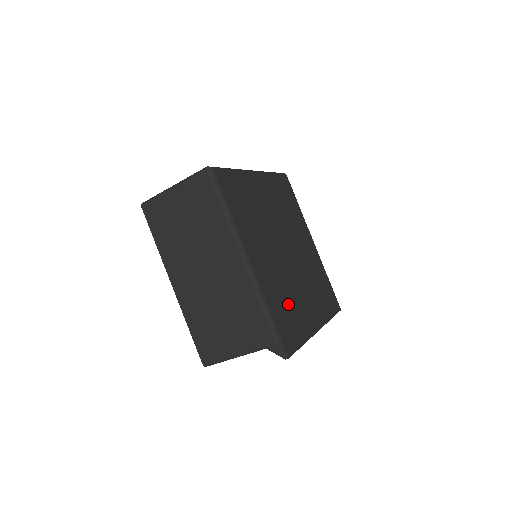
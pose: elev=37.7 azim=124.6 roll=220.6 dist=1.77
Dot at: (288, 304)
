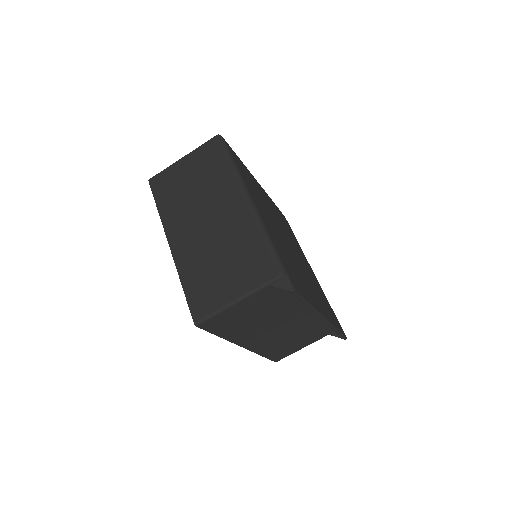
Dot at: (292, 266)
